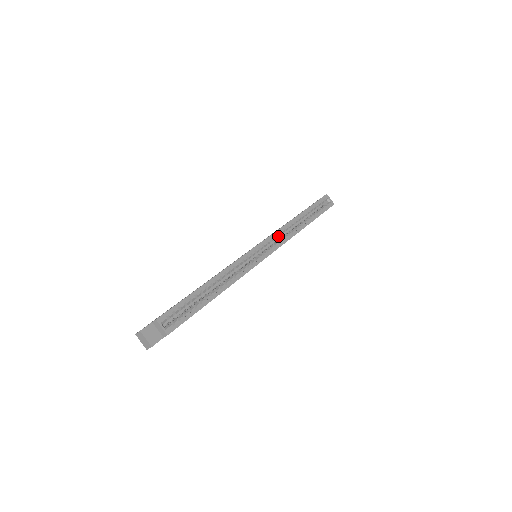
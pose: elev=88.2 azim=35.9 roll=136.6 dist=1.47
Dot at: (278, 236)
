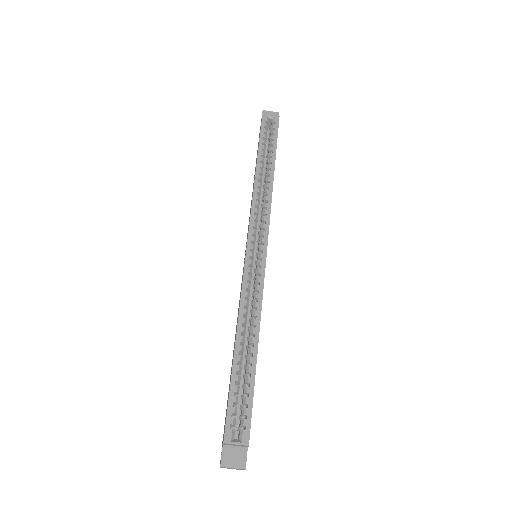
Dot at: (257, 214)
